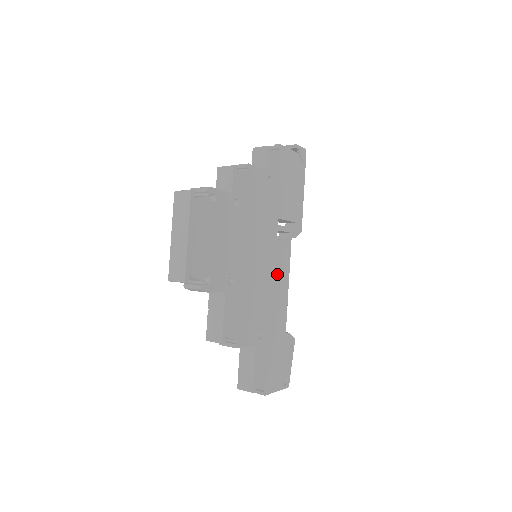
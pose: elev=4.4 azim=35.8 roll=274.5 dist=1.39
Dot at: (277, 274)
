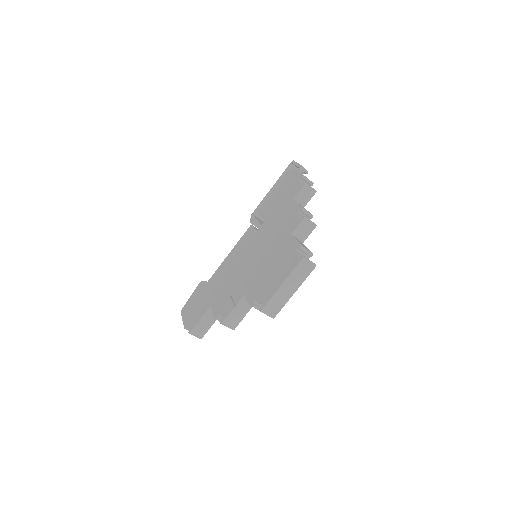
Dot at: occluded
